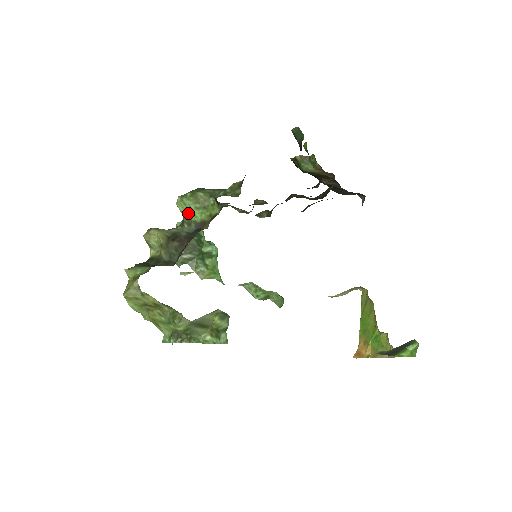
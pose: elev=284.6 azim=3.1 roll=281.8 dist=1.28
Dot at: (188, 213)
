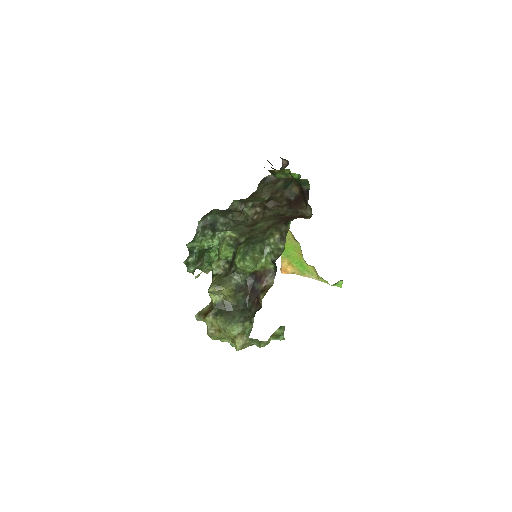
Dot at: (245, 268)
